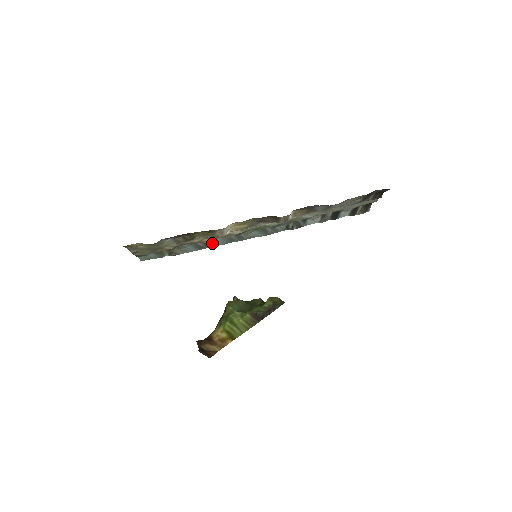
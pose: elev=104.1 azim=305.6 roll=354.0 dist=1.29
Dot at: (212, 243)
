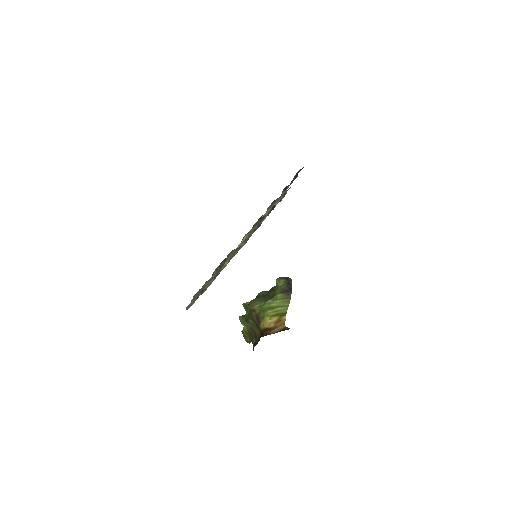
Dot at: occluded
